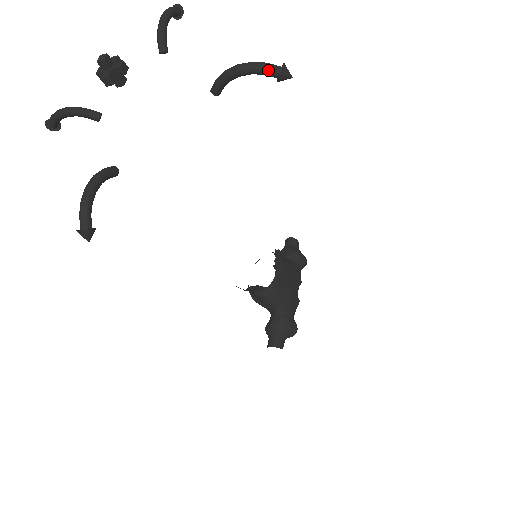
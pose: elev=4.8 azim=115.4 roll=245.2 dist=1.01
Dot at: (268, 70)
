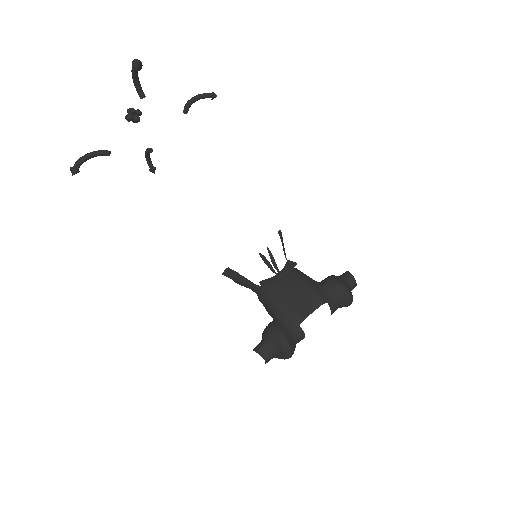
Dot at: (132, 66)
